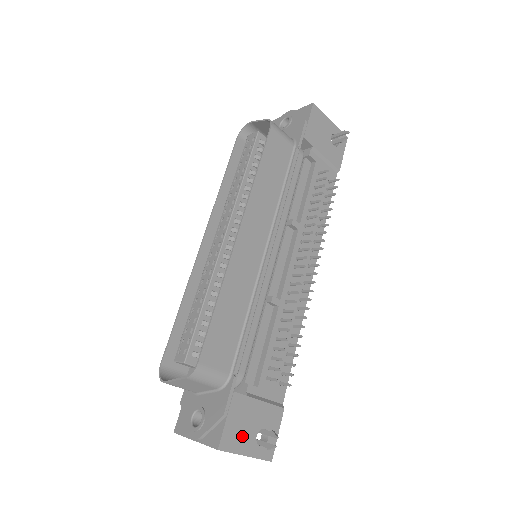
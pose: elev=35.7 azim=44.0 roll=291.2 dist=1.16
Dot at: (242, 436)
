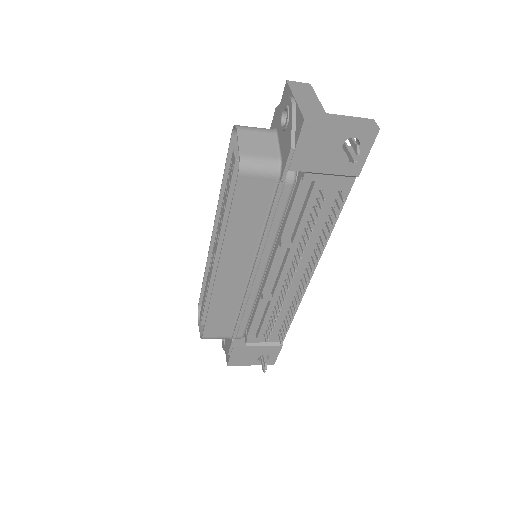
Dot at: (246, 360)
